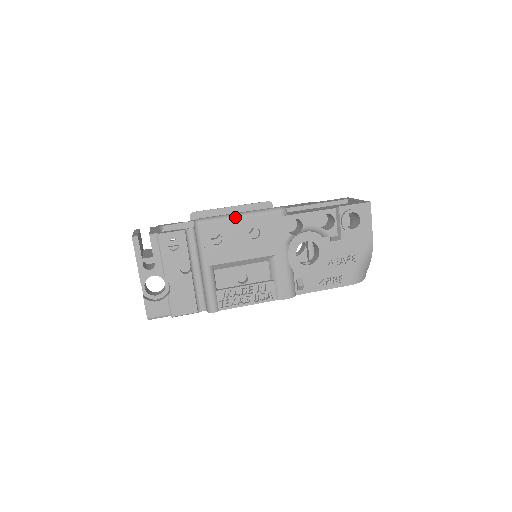
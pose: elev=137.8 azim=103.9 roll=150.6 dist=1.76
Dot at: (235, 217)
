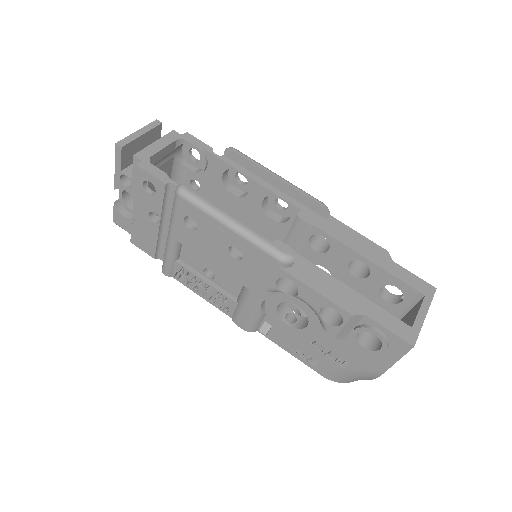
Dot at: (221, 221)
